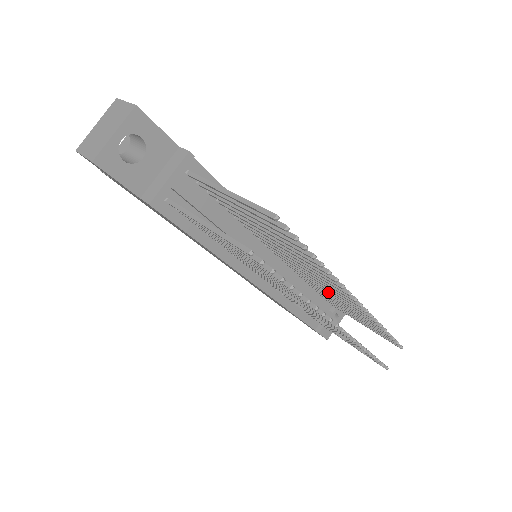
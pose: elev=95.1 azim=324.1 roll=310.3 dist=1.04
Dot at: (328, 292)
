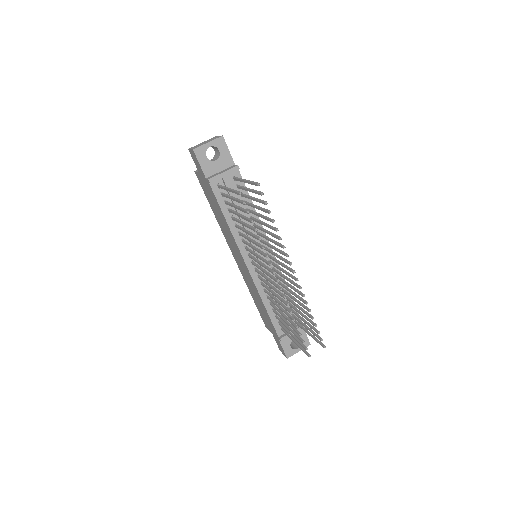
Dot at: (289, 290)
